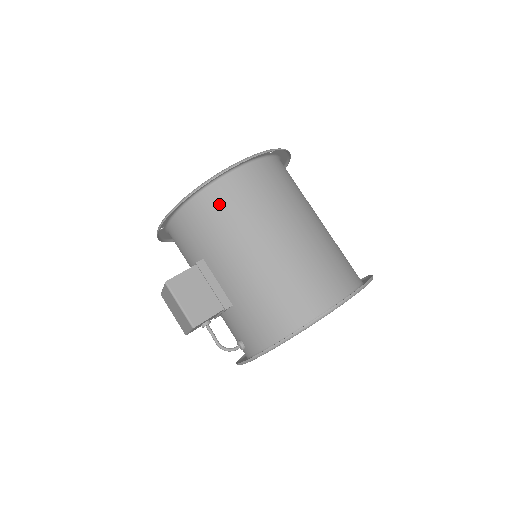
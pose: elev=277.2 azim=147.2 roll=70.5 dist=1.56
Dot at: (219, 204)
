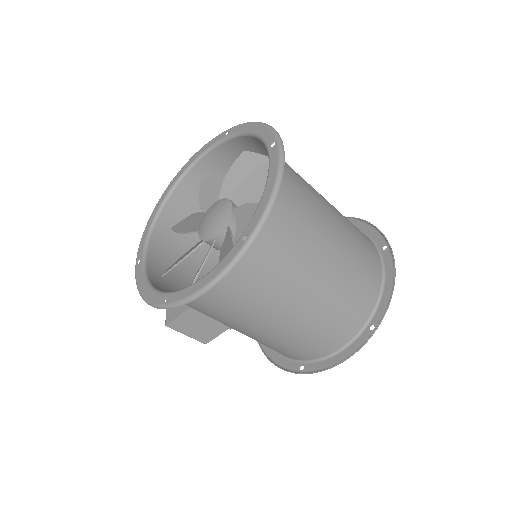
Dot at: (192, 303)
